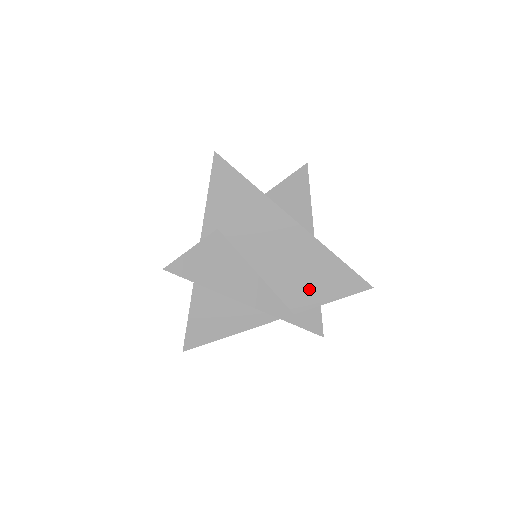
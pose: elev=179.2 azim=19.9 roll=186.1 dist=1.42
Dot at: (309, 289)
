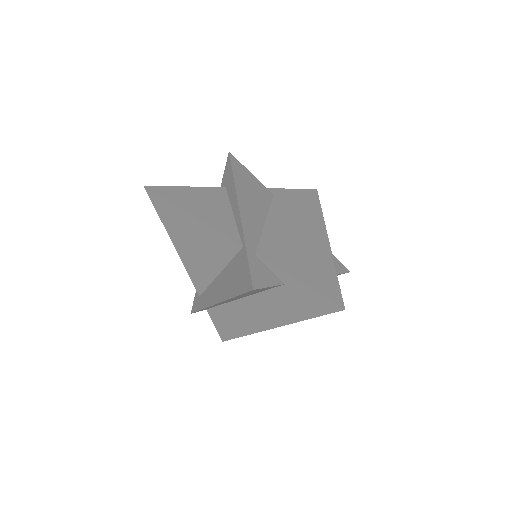
Dot at: (289, 259)
